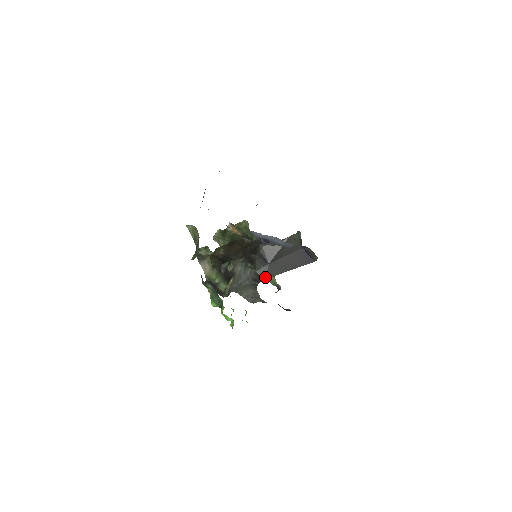
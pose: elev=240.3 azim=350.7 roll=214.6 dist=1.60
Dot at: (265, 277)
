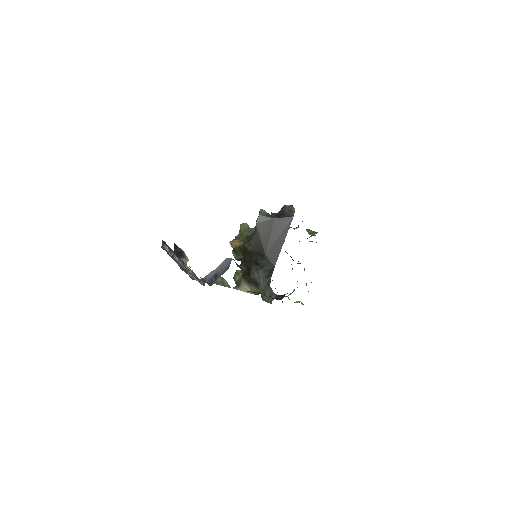
Dot at: (273, 266)
